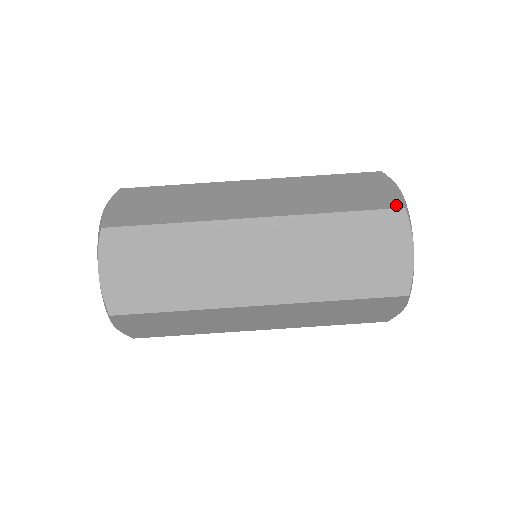
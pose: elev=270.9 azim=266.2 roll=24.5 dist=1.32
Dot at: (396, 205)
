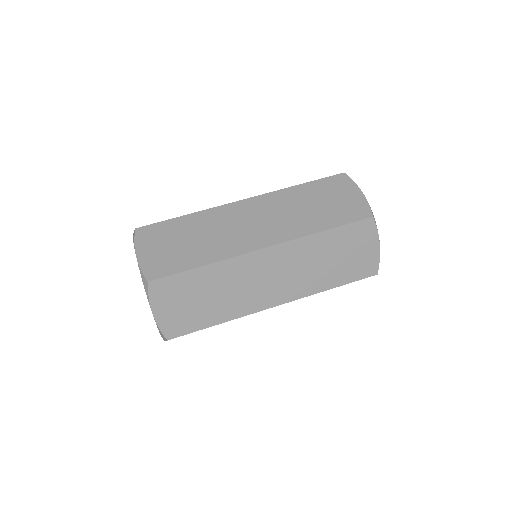
Dot at: occluded
